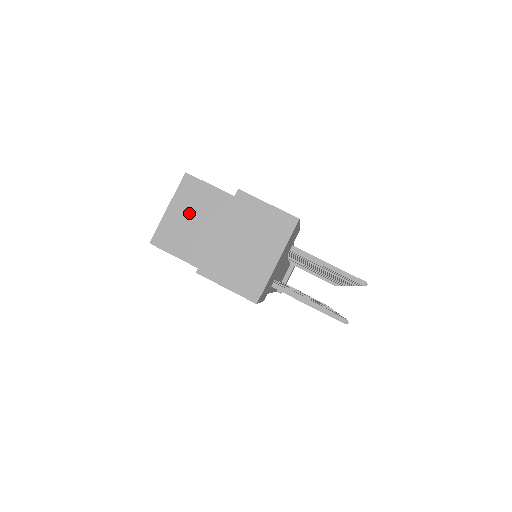
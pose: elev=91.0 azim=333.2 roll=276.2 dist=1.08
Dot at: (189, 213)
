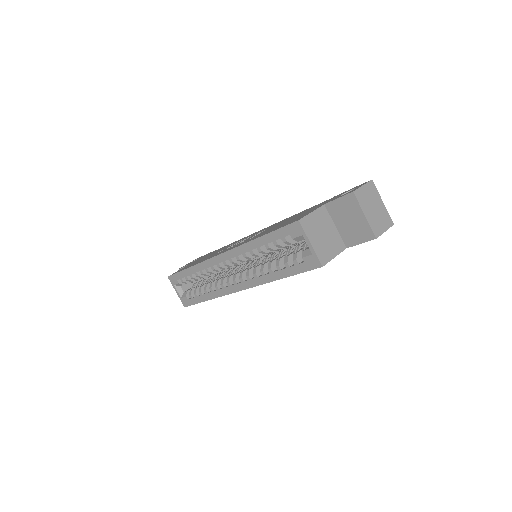
Dot at: (318, 235)
